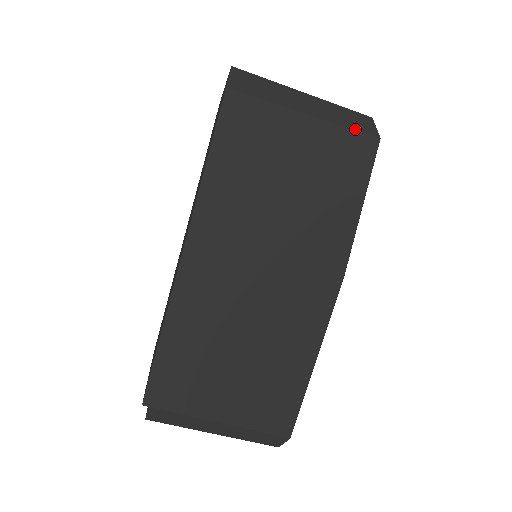
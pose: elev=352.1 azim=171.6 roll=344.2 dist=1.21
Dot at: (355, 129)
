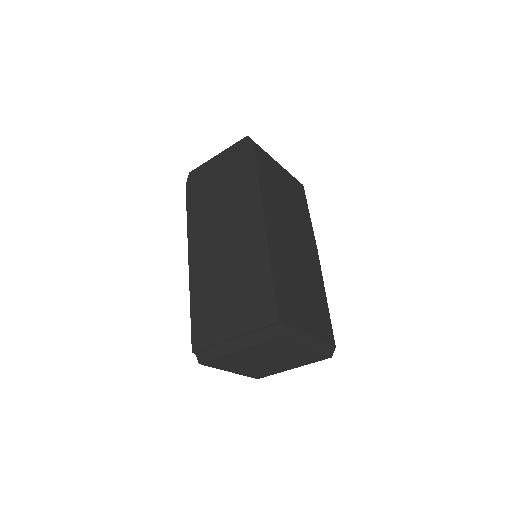
Dot at: (295, 178)
